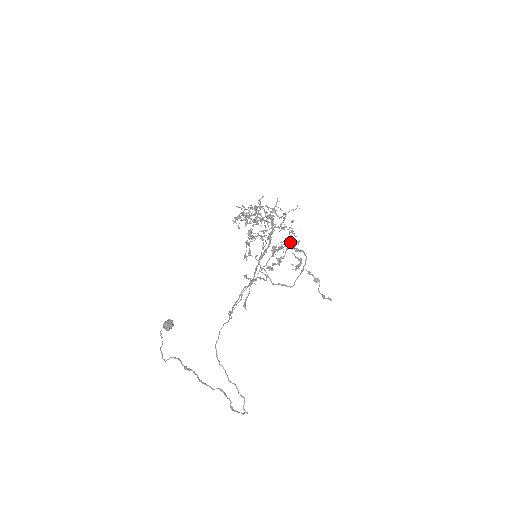
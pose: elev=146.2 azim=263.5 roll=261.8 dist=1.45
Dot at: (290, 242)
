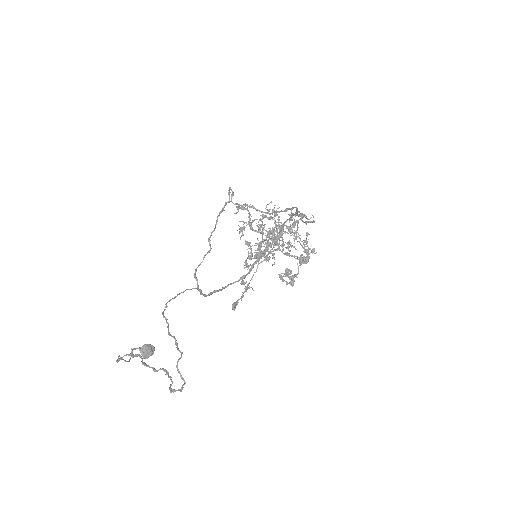
Dot at: occluded
